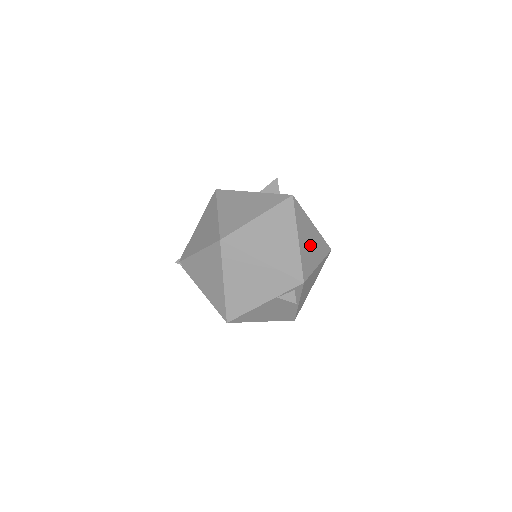
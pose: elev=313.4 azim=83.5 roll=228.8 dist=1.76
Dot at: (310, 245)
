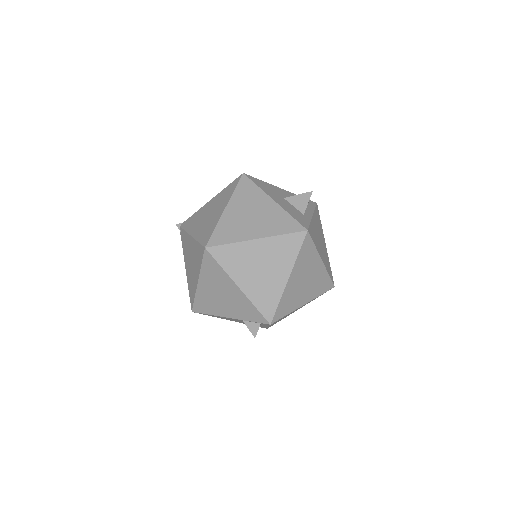
Dot at: (303, 284)
